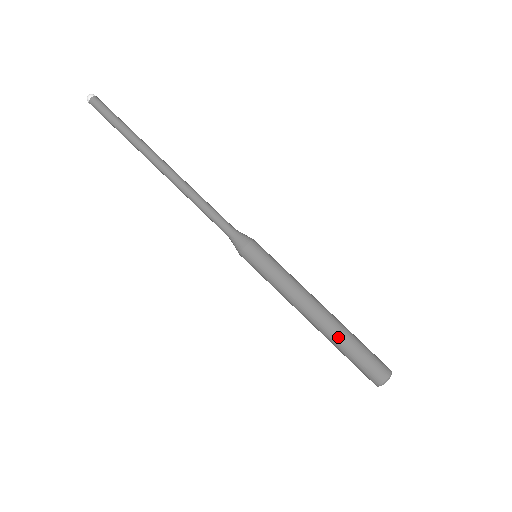
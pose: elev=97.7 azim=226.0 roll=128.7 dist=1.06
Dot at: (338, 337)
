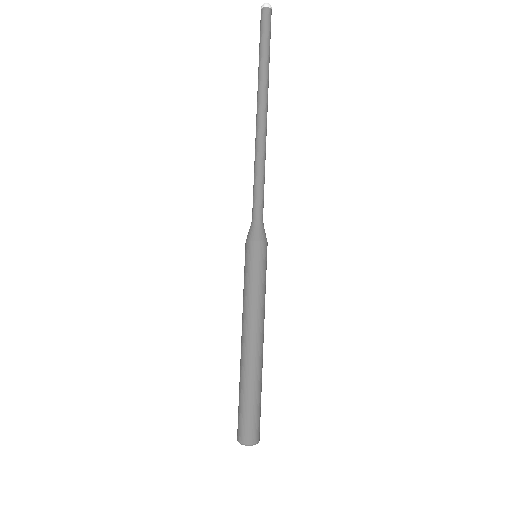
Dot at: (241, 376)
